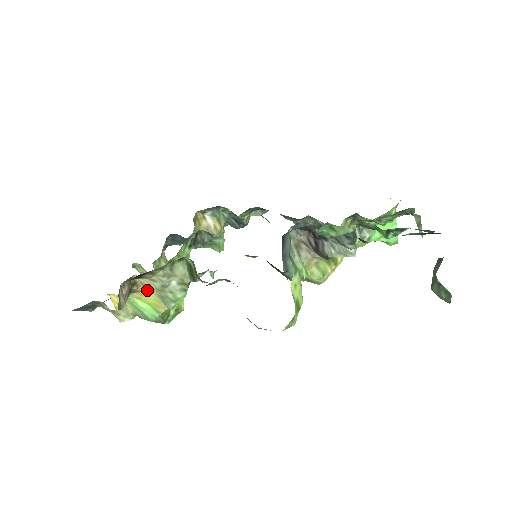
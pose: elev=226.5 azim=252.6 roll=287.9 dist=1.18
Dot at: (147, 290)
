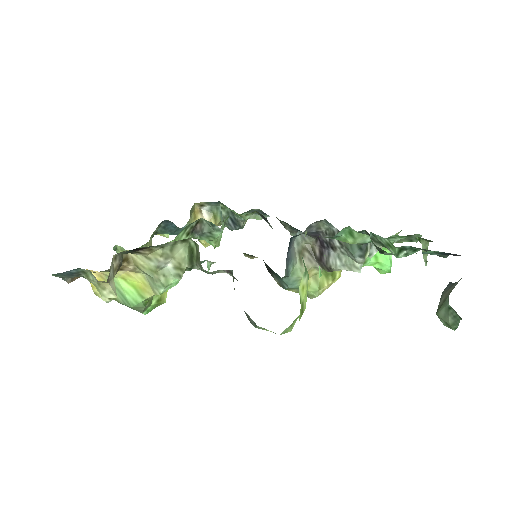
Dot at: (137, 269)
